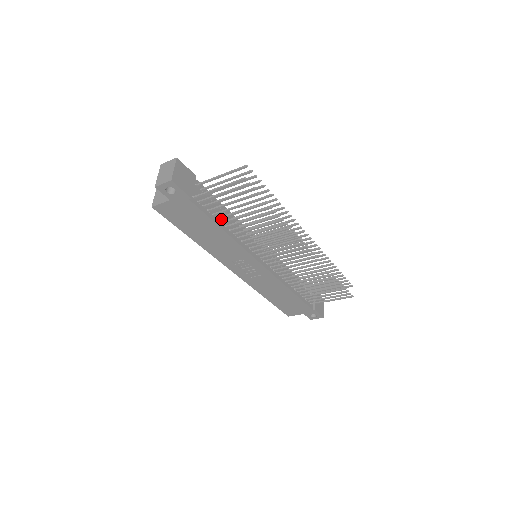
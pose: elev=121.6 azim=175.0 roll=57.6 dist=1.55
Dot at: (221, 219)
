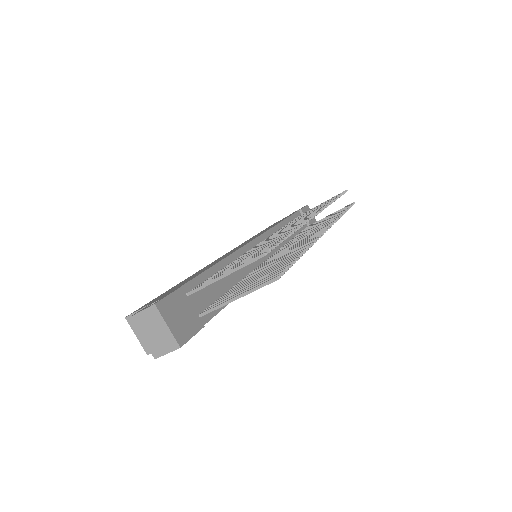
Dot at: (227, 287)
